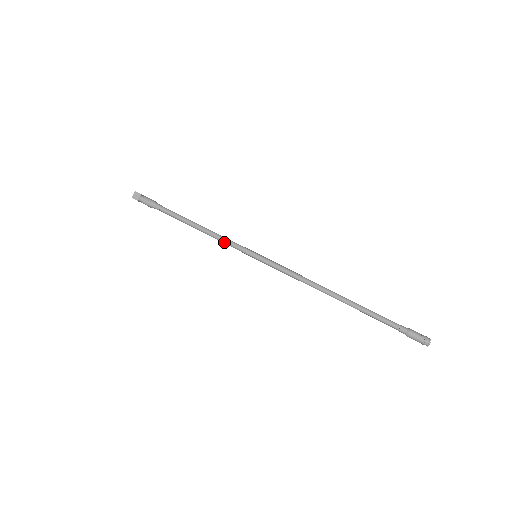
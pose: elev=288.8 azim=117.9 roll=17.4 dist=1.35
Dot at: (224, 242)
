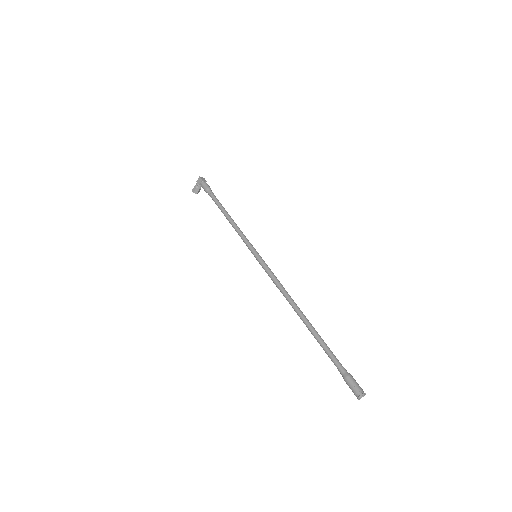
Dot at: (241, 233)
